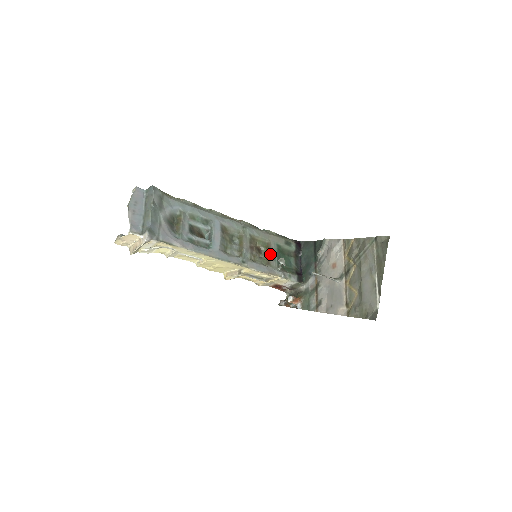
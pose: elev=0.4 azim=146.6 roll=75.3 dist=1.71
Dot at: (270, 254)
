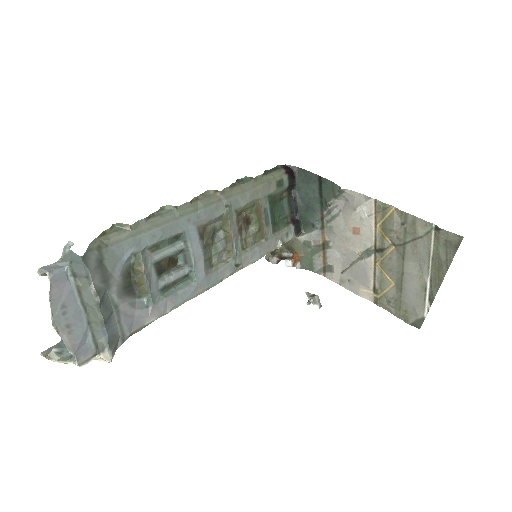
Dot at: (263, 221)
